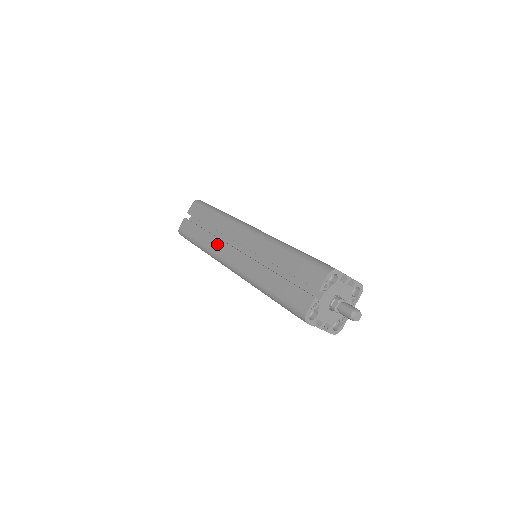
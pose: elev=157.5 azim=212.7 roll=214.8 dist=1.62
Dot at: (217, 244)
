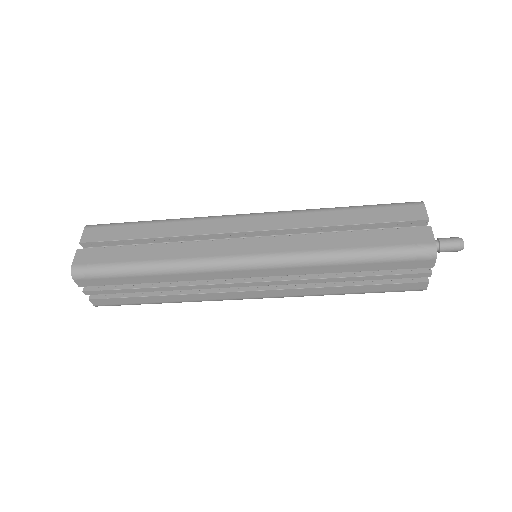
Dot at: (199, 248)
